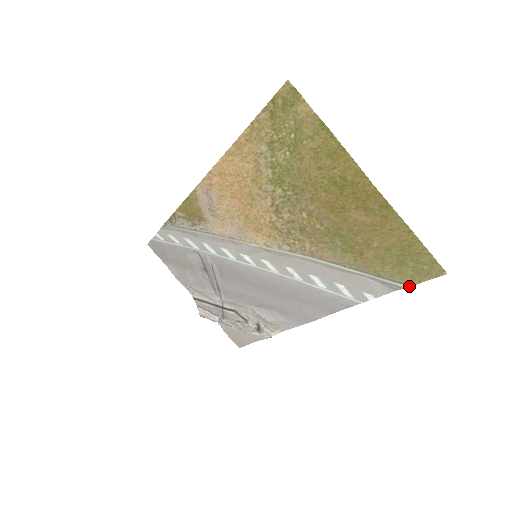
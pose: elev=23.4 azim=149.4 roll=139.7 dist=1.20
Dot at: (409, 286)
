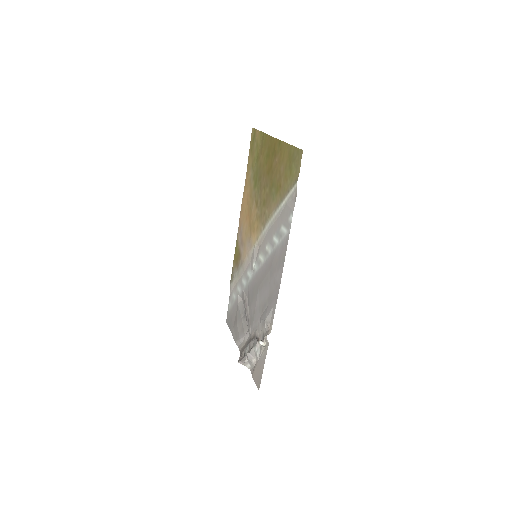
Dot at: occluded
